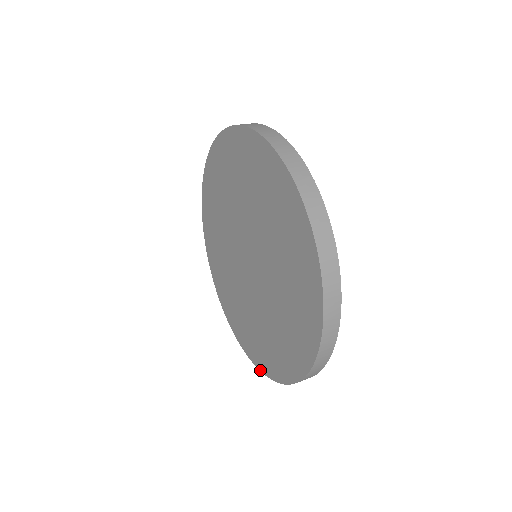
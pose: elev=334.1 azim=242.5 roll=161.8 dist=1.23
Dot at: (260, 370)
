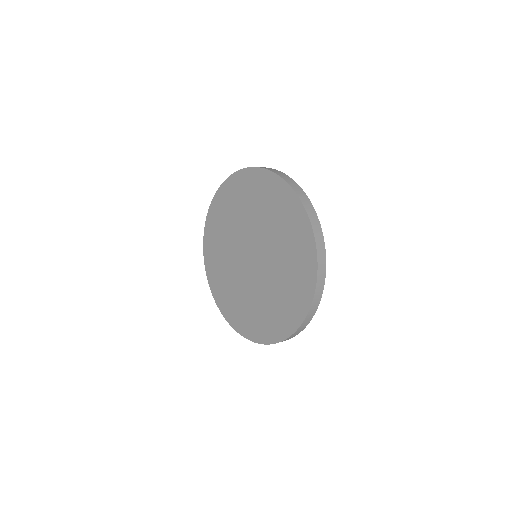
Dot at: (298, 327)
